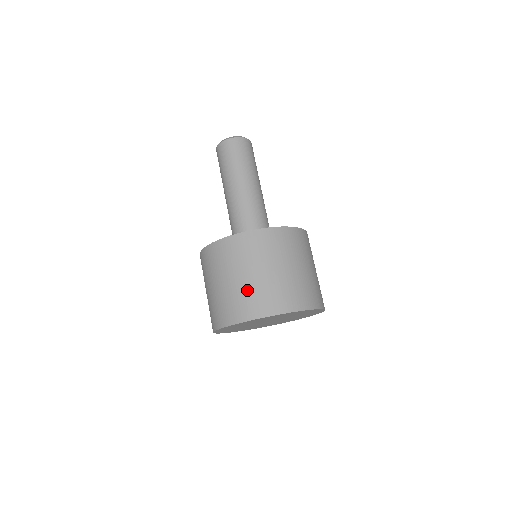
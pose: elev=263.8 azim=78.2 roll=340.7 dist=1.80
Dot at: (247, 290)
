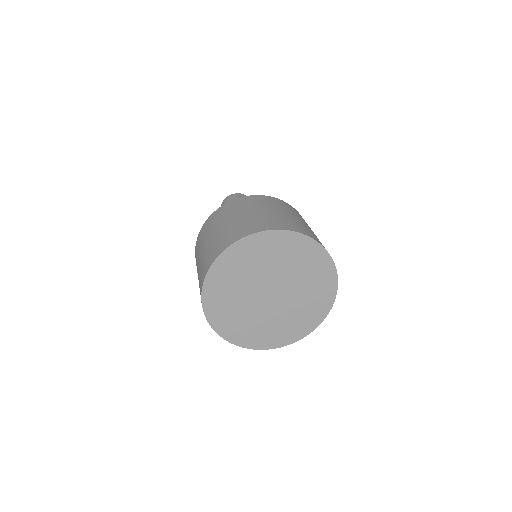
Dot at: (219, 237)
